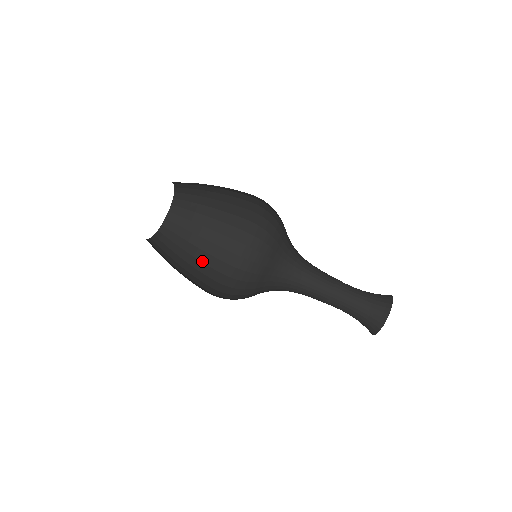
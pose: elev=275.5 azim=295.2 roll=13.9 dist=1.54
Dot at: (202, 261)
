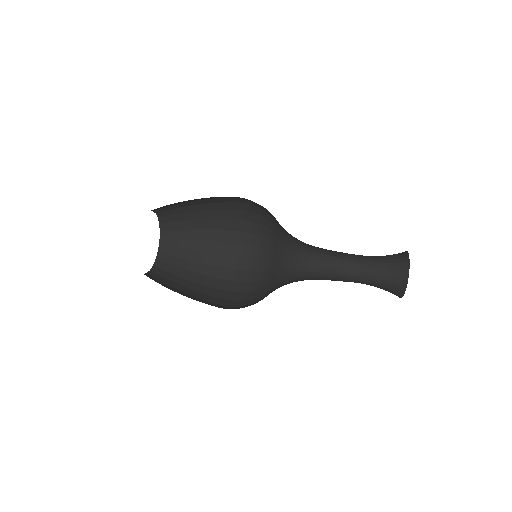
Dot at: (211, 264)
